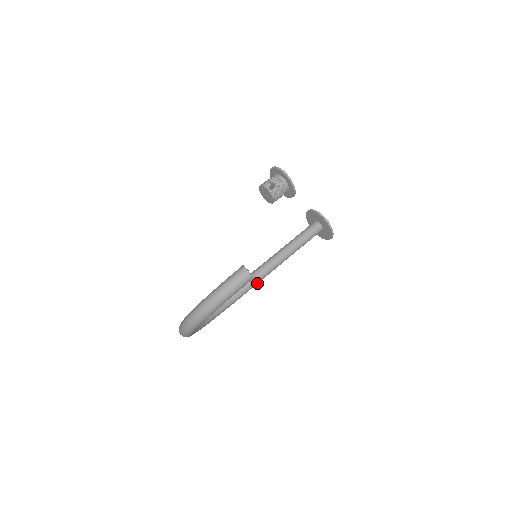
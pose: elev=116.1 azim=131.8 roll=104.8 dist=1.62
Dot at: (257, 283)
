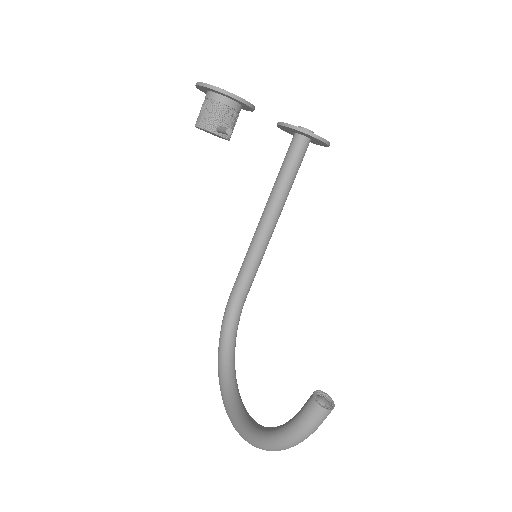
Dot at: (259, 263)
